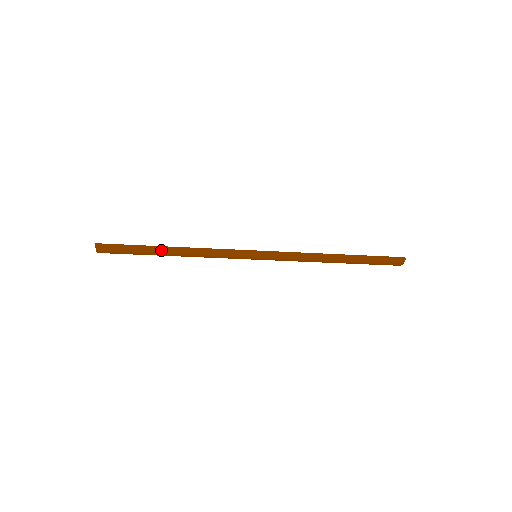
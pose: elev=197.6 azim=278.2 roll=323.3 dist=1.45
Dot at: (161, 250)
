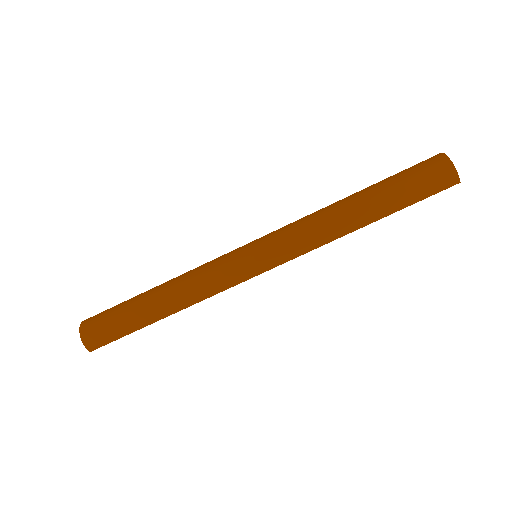
Dot at: (145, 294)
